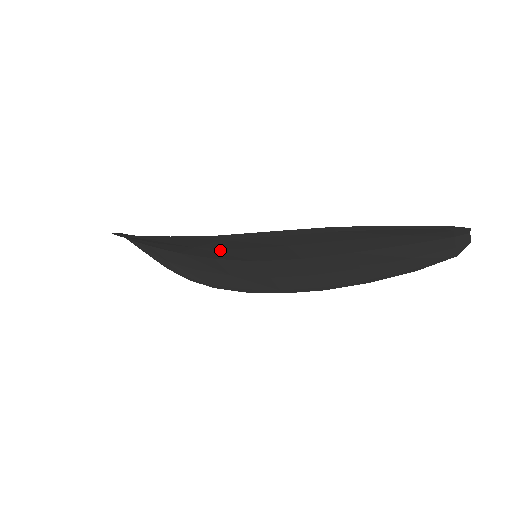
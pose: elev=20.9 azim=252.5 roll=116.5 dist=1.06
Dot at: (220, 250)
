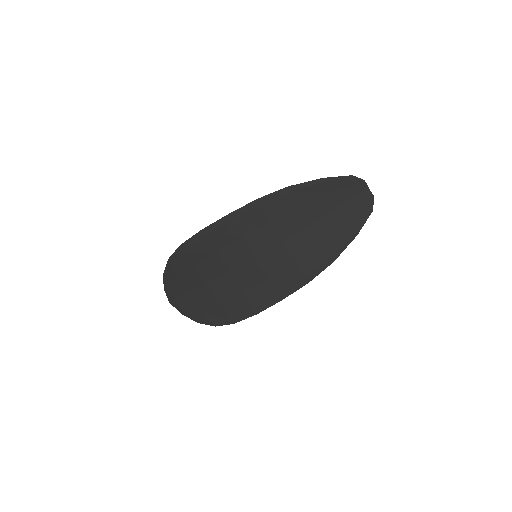
Dot at: (232, 247)
